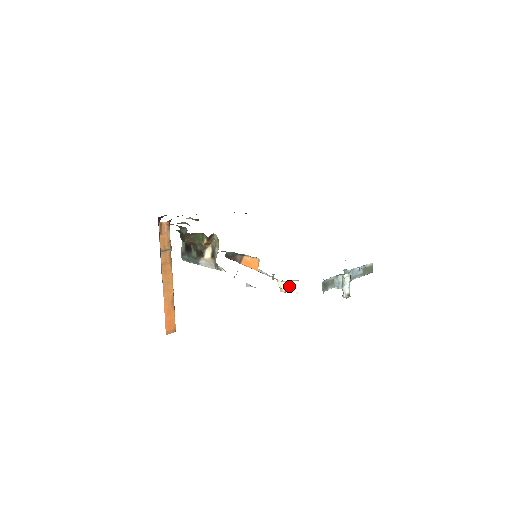
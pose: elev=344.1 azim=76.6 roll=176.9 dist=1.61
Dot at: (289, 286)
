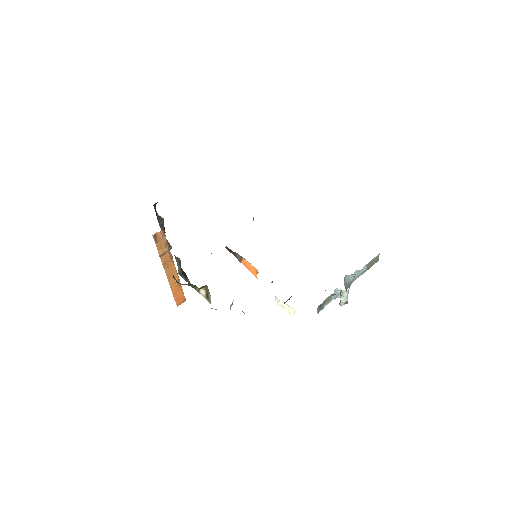
Dot at: (285, 307)
